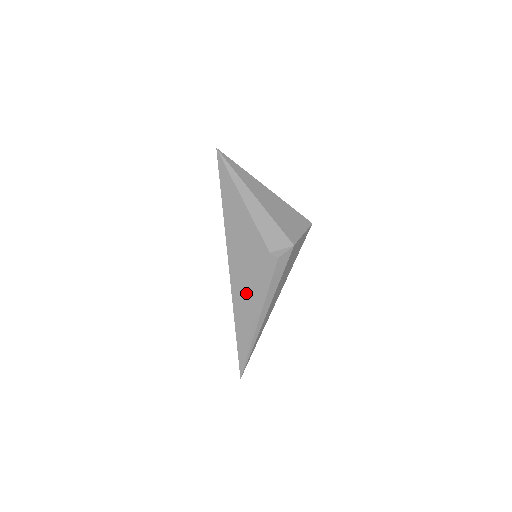
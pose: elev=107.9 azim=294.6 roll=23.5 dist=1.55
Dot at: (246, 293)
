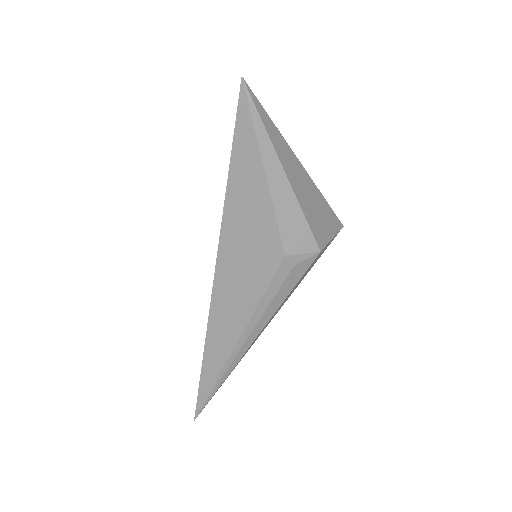
Dot at: (232, 306)
